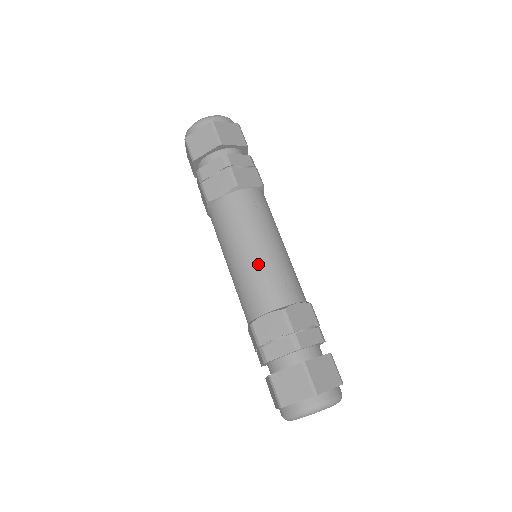
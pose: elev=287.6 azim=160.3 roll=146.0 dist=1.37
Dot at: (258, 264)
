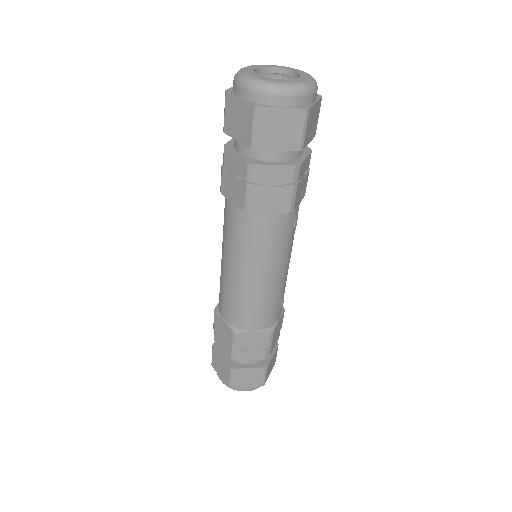
Dot at: (270, 292)
